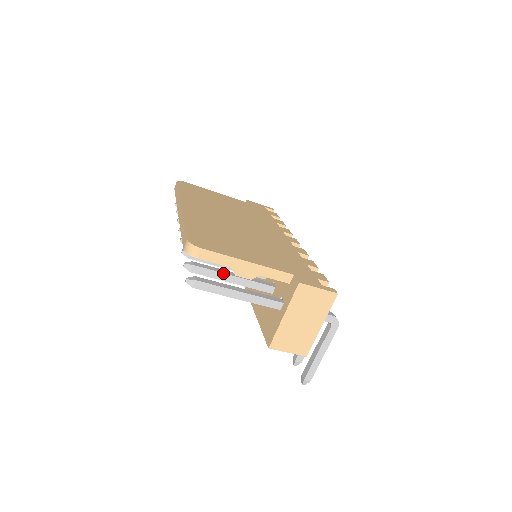
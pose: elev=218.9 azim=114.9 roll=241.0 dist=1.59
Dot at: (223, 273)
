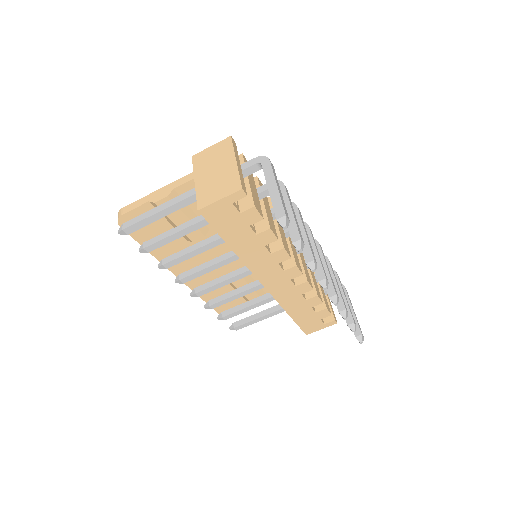
Dot at: (169, 231)
